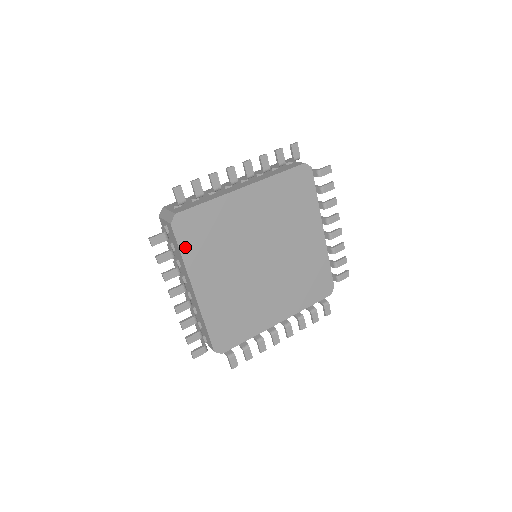
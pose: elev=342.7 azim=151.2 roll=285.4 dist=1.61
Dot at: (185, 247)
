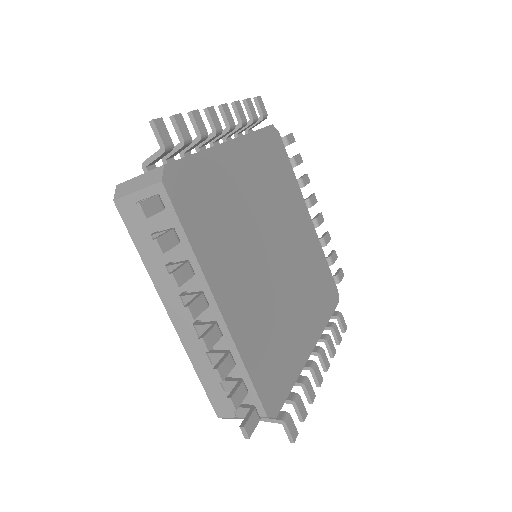
Dot at: (189, 225)
